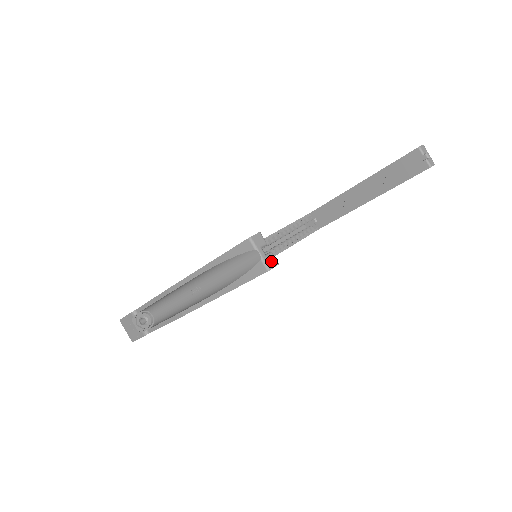
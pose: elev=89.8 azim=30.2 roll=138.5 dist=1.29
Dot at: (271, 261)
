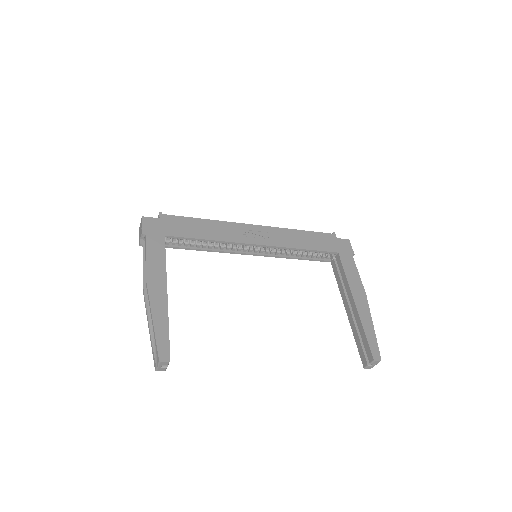
Dot at: (162, 370)
